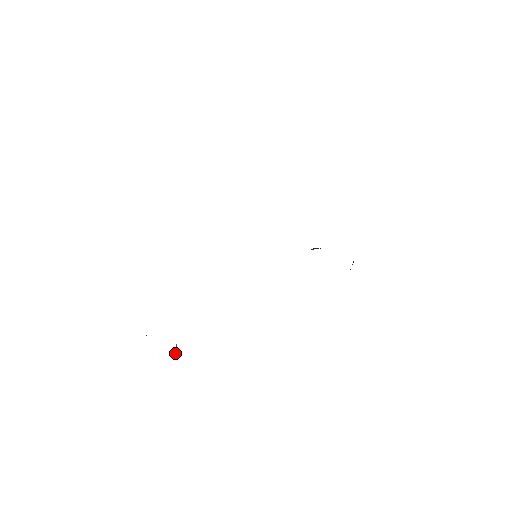
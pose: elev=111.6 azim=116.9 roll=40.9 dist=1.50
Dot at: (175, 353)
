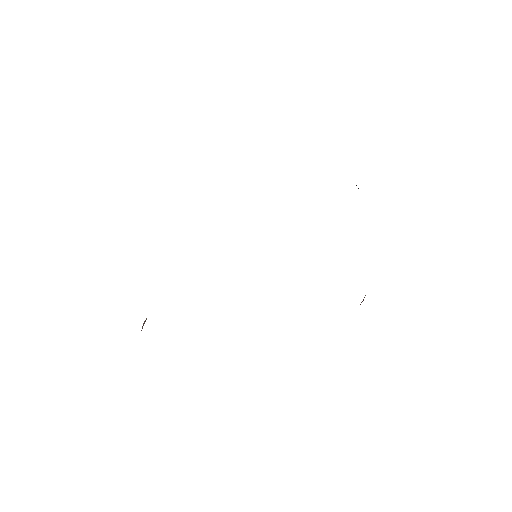
Dot at: occluded
